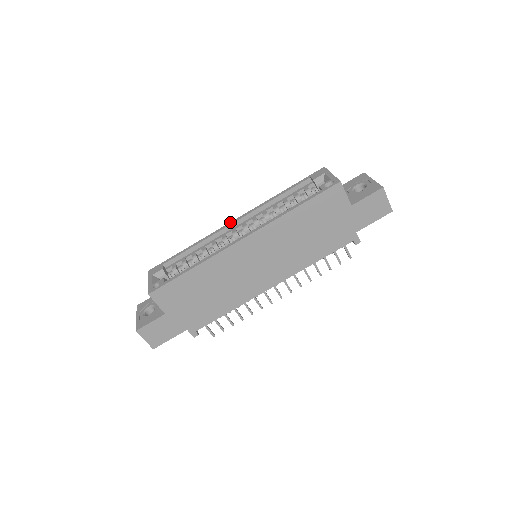
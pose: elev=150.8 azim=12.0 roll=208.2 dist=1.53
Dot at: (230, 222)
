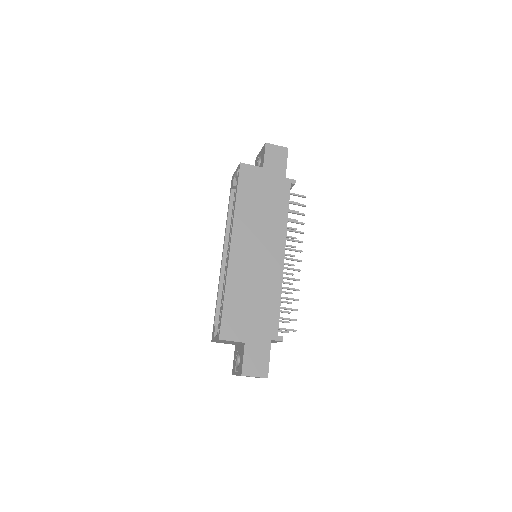
Dot at: occluded
